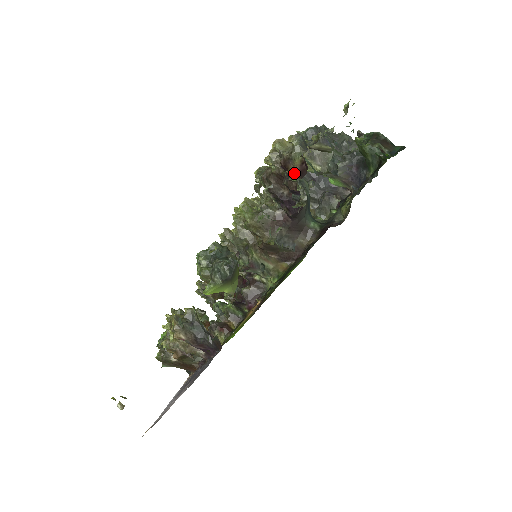
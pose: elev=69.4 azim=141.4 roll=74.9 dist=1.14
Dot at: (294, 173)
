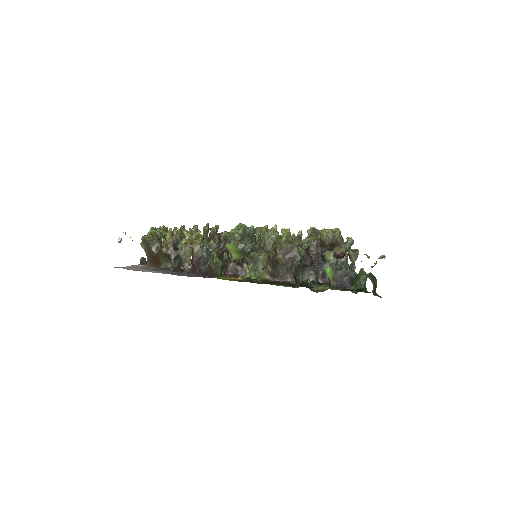
Dot at: (335, 252)
